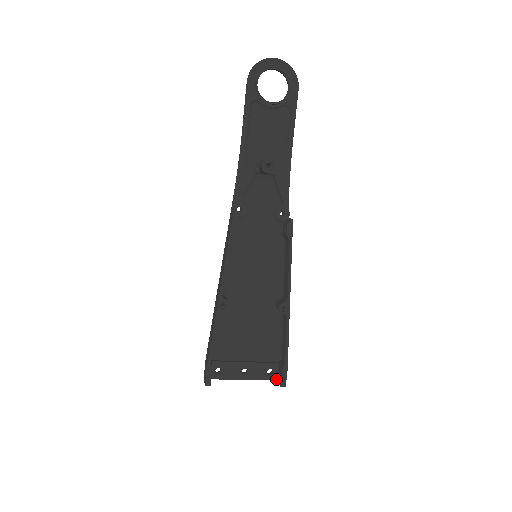
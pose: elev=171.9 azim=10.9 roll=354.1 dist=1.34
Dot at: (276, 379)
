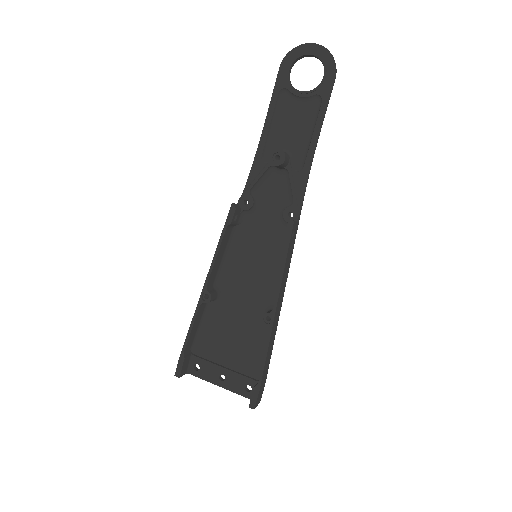
Dot at: occluded
